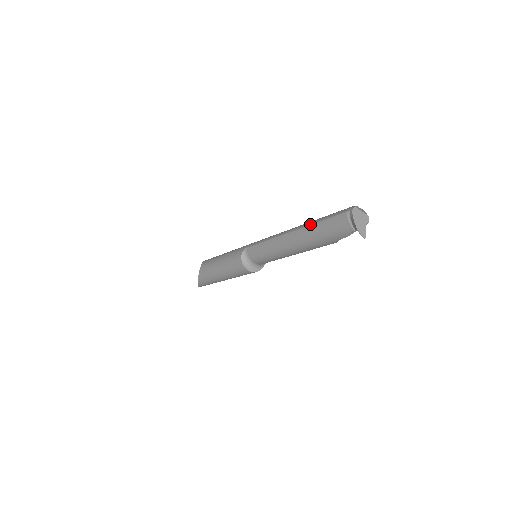
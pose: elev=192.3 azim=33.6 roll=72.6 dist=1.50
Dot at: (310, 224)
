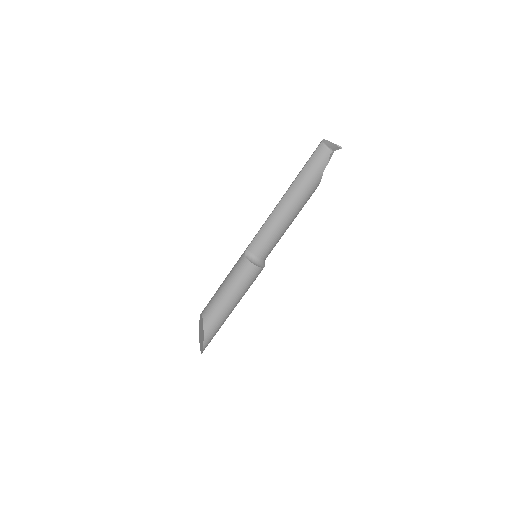
Dot at: (296, 177)
